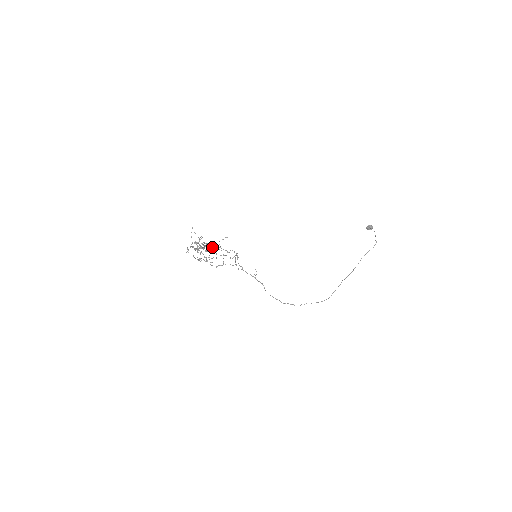
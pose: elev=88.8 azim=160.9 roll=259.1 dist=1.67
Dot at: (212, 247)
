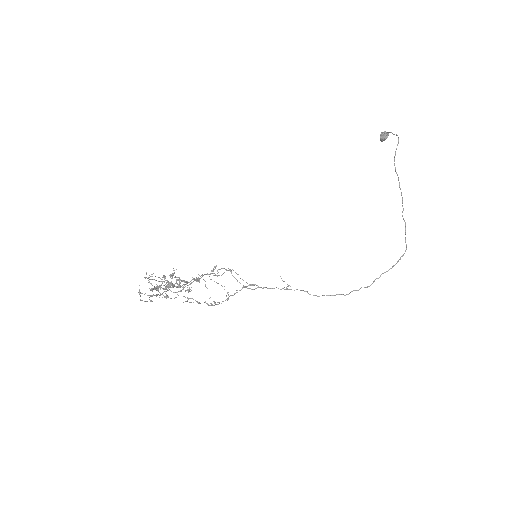
Dot at: (191, 282)
